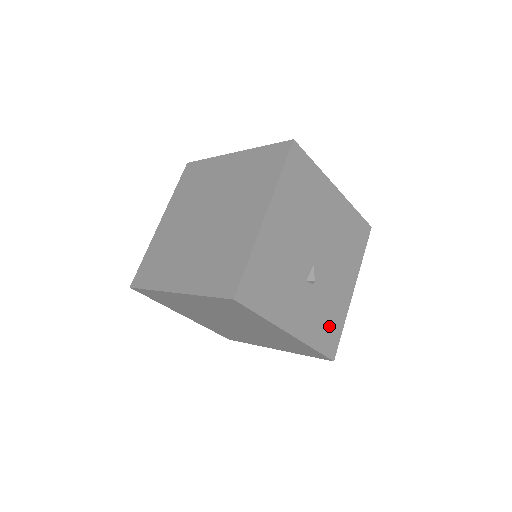
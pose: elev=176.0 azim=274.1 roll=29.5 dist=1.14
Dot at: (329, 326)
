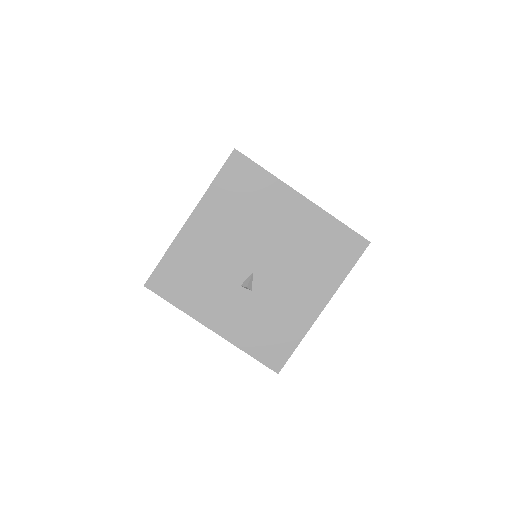
Dot at: (274, 337)
